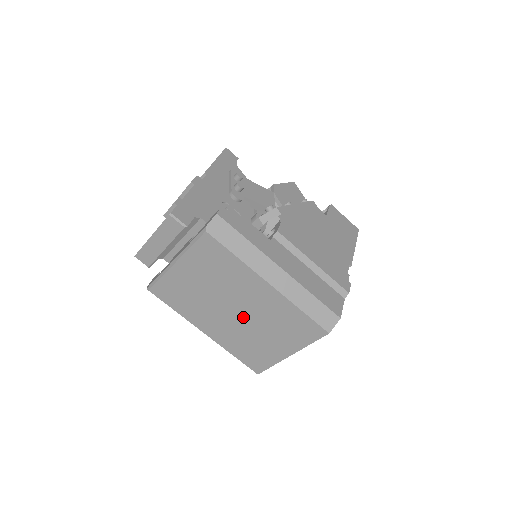
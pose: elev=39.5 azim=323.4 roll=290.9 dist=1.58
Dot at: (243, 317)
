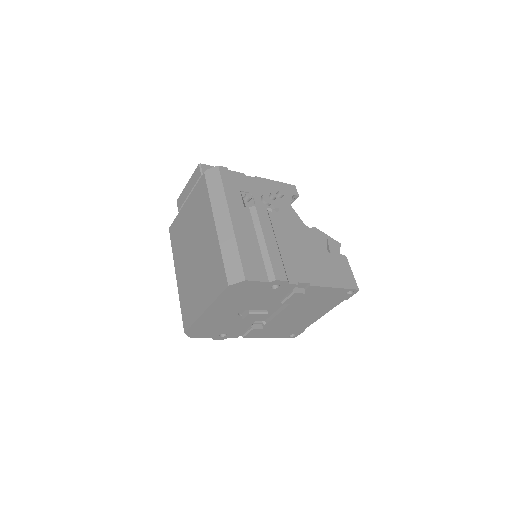
Dot at: (196, 260)
